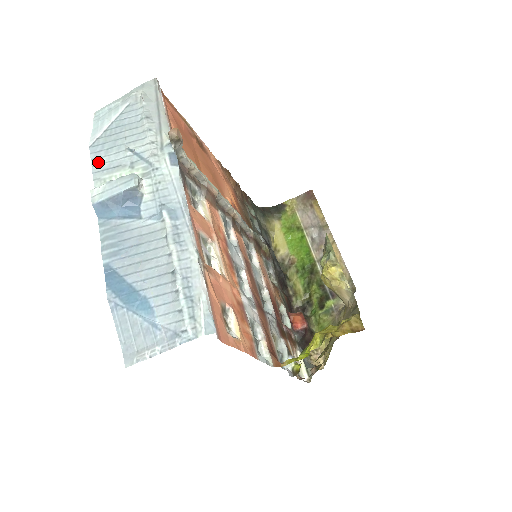
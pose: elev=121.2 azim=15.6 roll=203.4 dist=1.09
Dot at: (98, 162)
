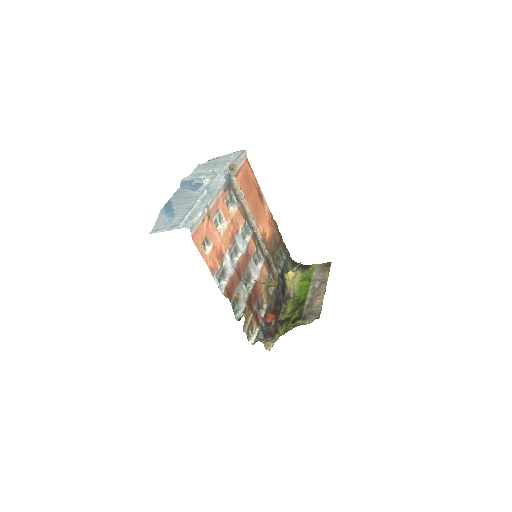
Dot at: (196, 171)
